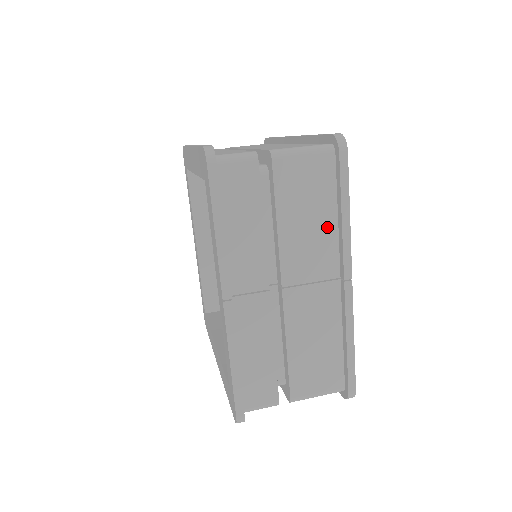
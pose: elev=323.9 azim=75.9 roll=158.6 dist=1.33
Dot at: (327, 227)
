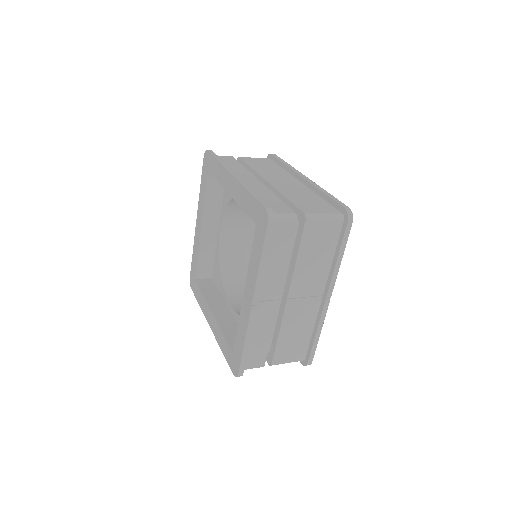
Dot at: (325, 265)
